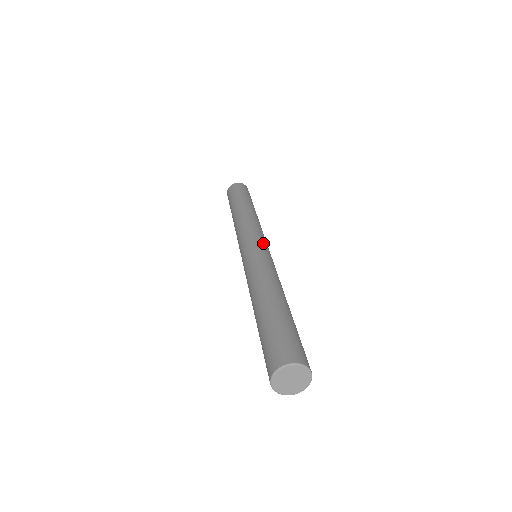
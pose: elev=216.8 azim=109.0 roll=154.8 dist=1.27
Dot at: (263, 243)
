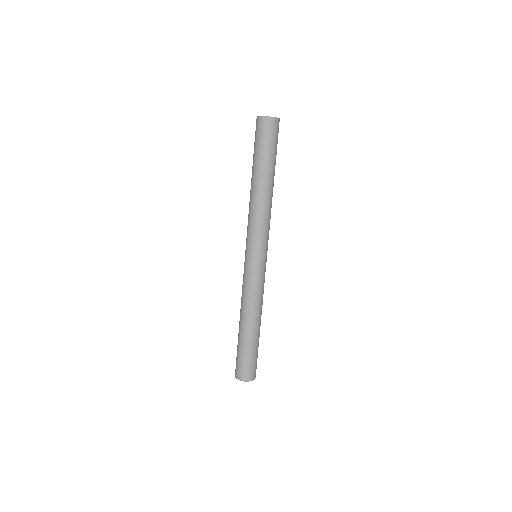
Dot at: (266, 255)
